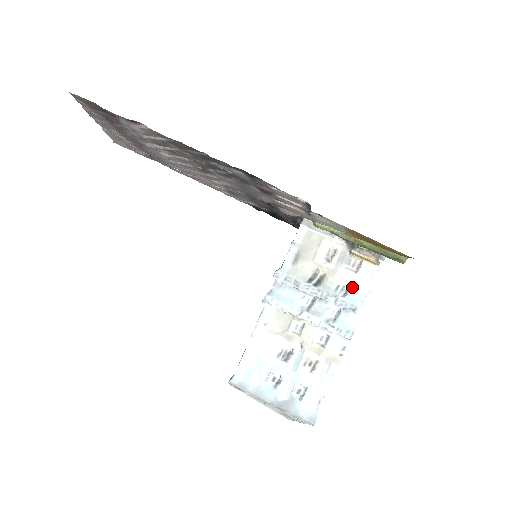
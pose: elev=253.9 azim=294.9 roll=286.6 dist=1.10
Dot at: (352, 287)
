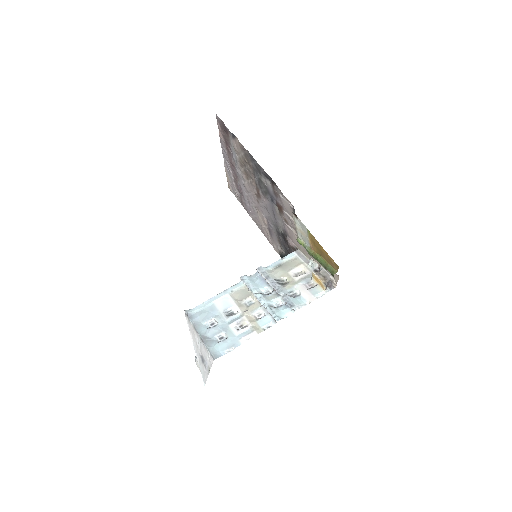
Dot at: (300, 296)
